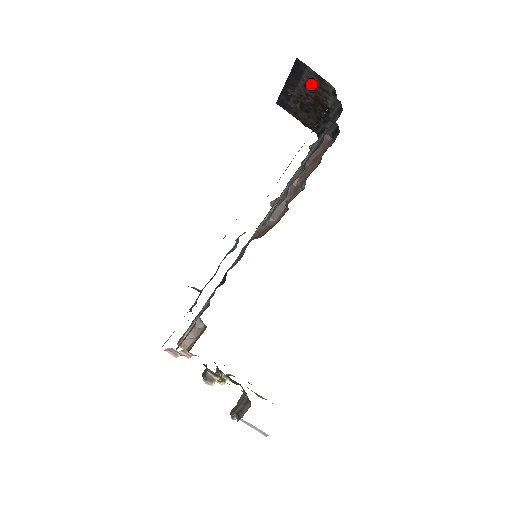
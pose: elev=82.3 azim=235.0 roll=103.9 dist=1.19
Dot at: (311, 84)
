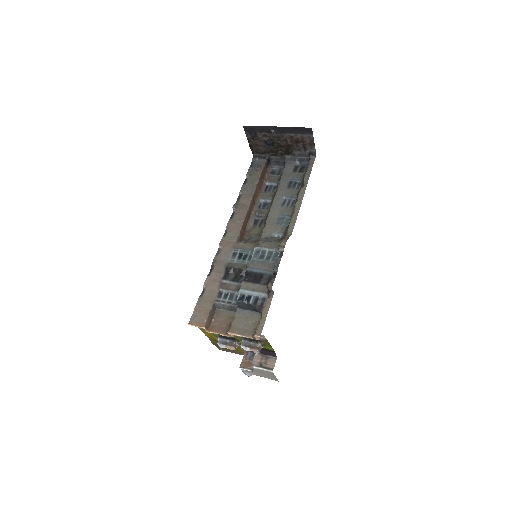
Dot at: (299, 140)
